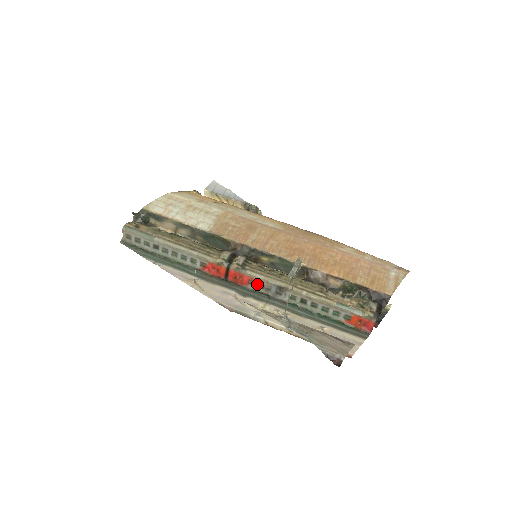
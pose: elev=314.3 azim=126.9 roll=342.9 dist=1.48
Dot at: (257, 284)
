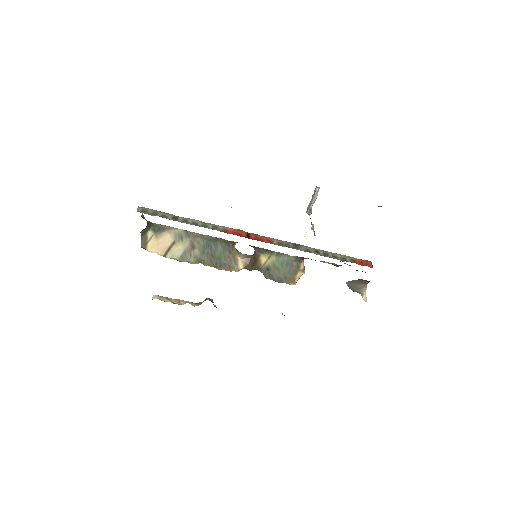
Dot at: (276, 243)
